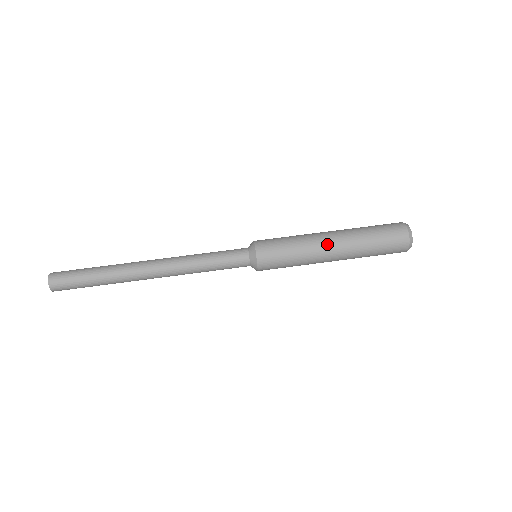
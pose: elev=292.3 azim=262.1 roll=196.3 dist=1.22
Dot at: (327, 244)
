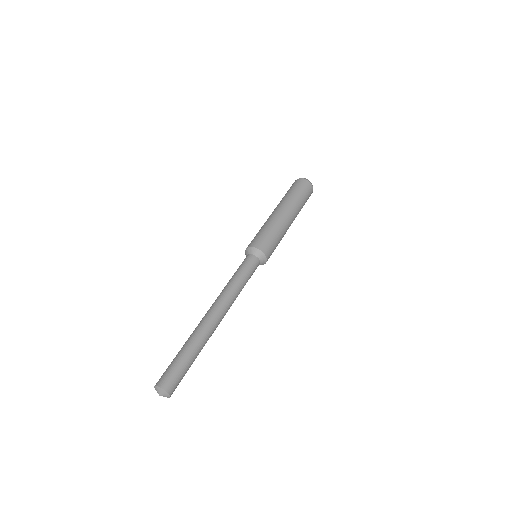
Dot at: (284, 215)
